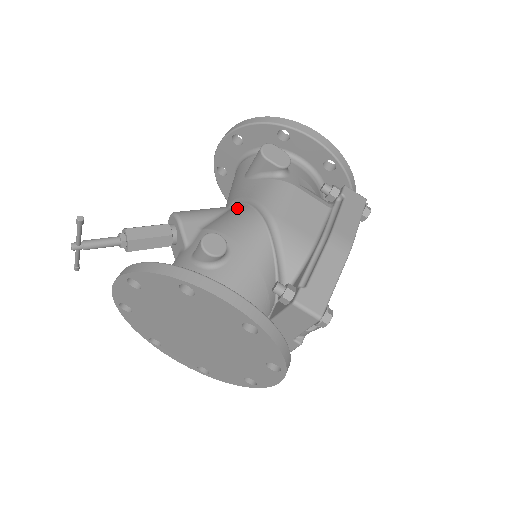
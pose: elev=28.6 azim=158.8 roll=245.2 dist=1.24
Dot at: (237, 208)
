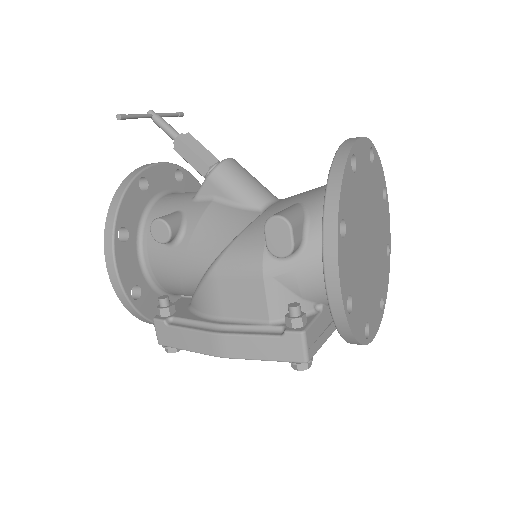
Dot at: (241, 221)
